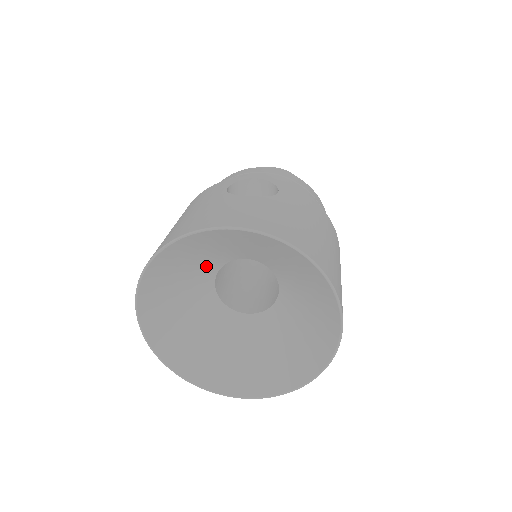
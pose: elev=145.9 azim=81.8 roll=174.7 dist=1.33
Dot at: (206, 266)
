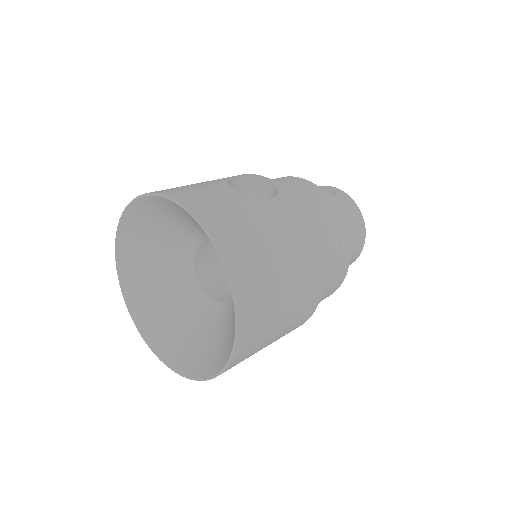
Dot at: (184, 236)
